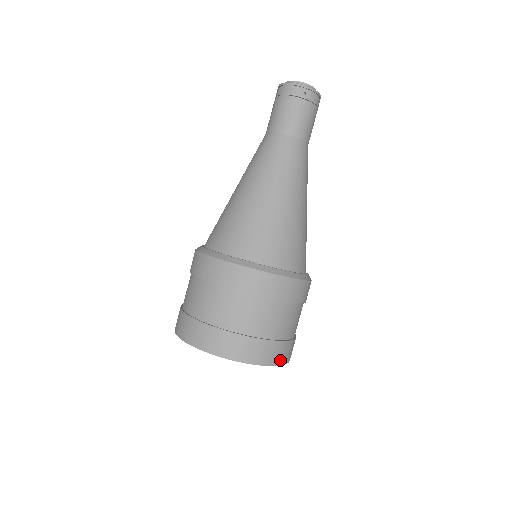
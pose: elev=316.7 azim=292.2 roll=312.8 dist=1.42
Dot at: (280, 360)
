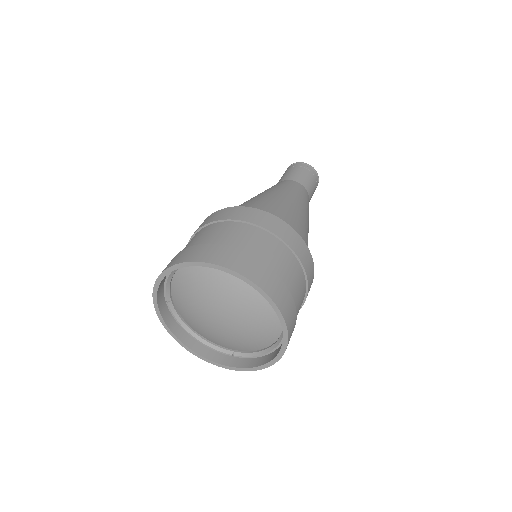
Dot at: (281, 306)
